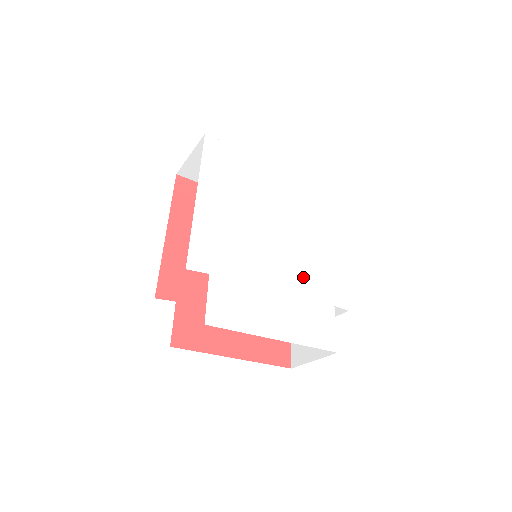
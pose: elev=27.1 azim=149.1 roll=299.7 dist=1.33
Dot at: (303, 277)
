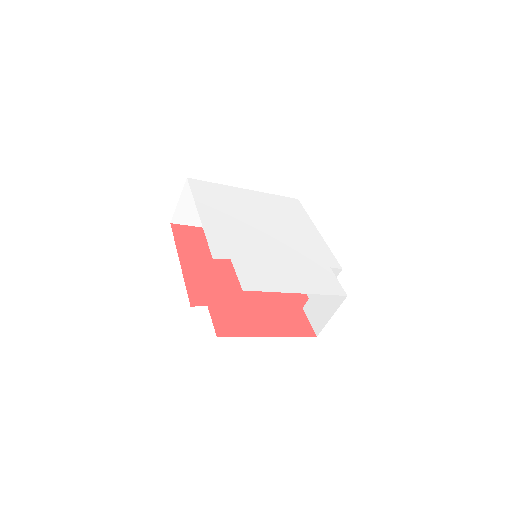
Dot at: (298, 253)
